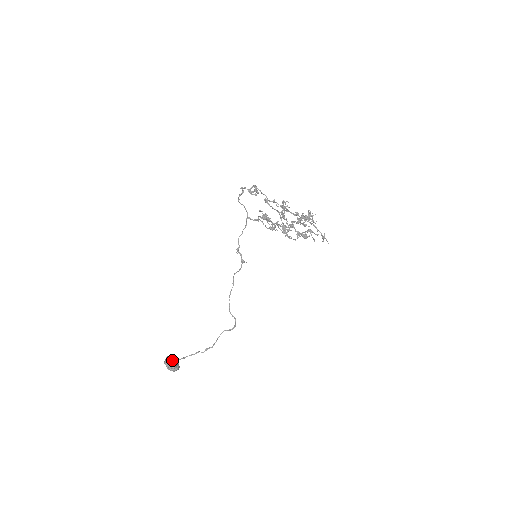
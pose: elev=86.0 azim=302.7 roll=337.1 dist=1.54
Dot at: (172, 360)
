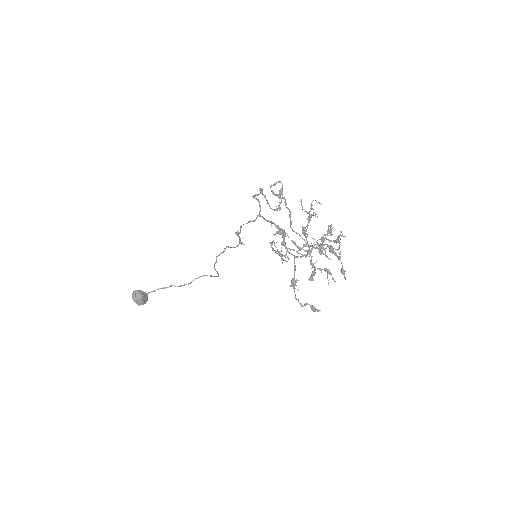
Dot at: (140, 296)
